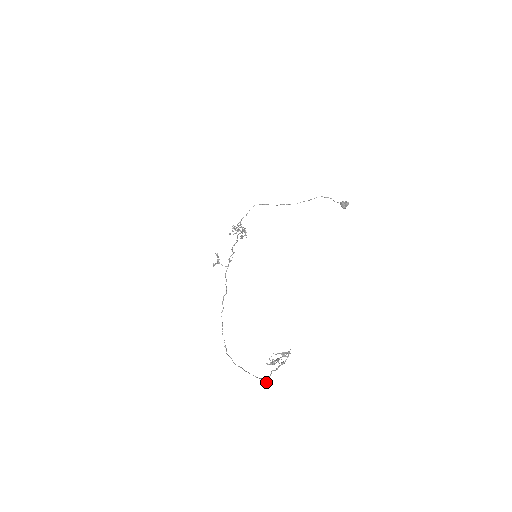
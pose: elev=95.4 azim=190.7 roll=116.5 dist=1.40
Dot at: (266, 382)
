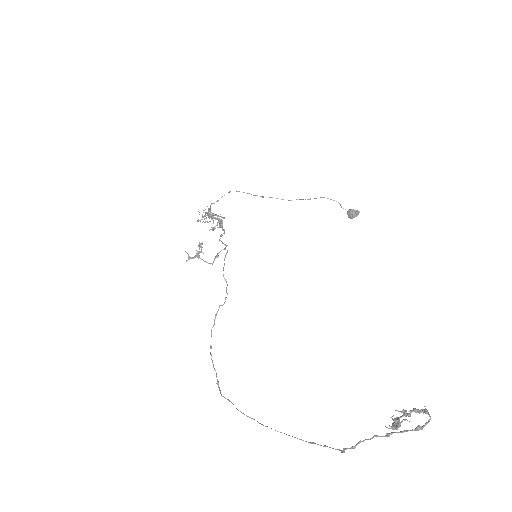
Dot at: (343, 452)
